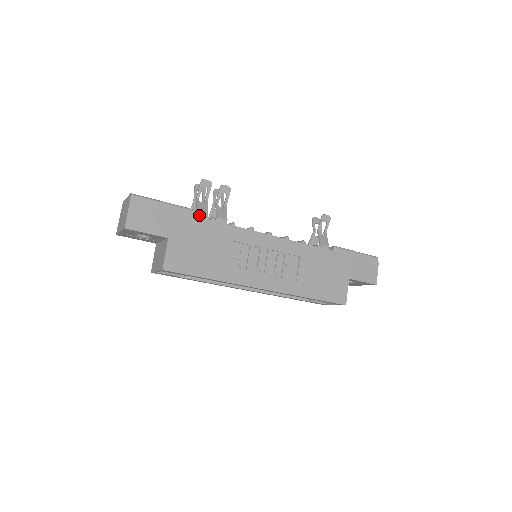
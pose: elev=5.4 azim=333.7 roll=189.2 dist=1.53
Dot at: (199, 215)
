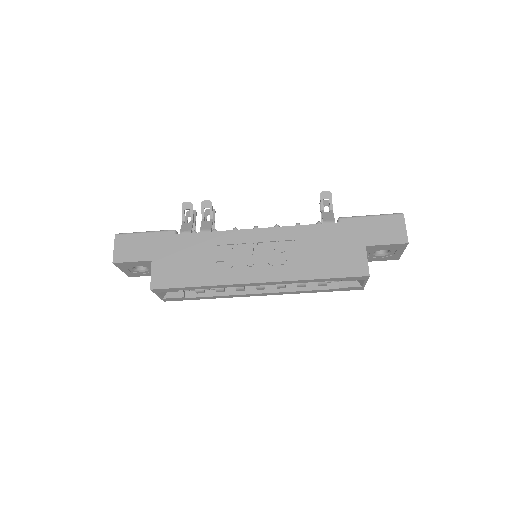
Dot at: occluded
